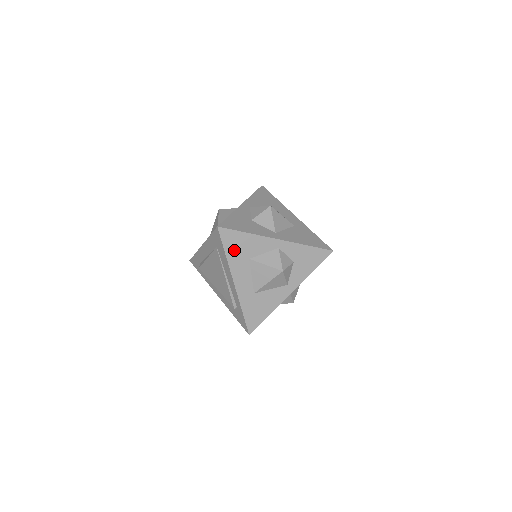
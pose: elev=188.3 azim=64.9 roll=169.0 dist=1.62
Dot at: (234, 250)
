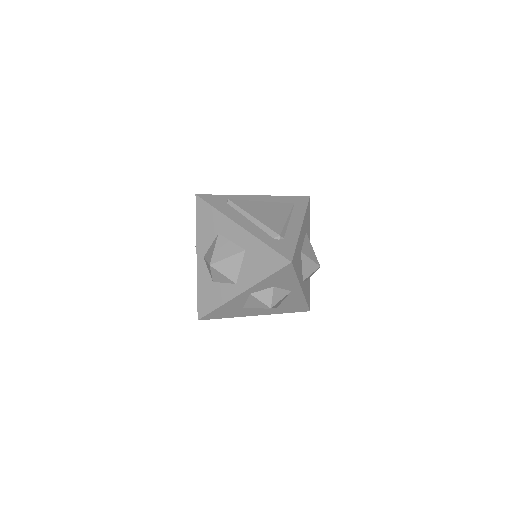
Dot at: (227, 314)
